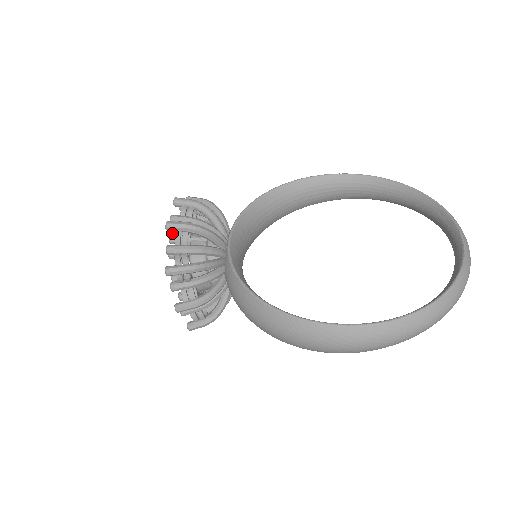
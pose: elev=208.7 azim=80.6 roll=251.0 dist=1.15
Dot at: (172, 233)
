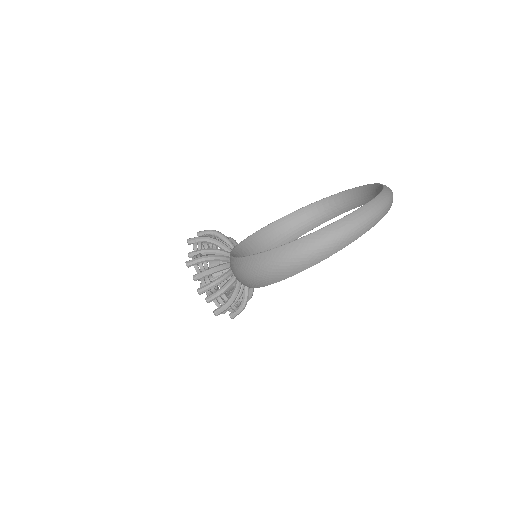
Dot at: occluded
